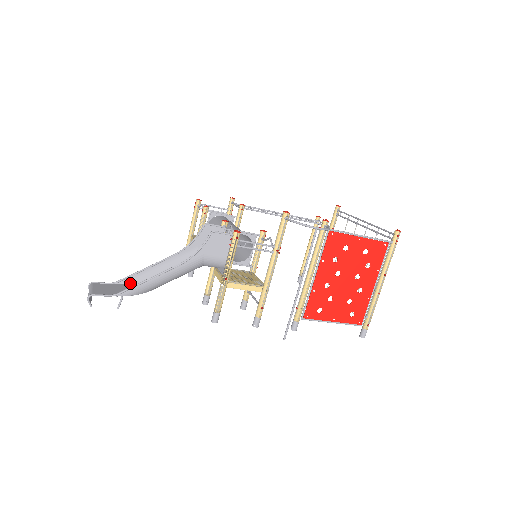
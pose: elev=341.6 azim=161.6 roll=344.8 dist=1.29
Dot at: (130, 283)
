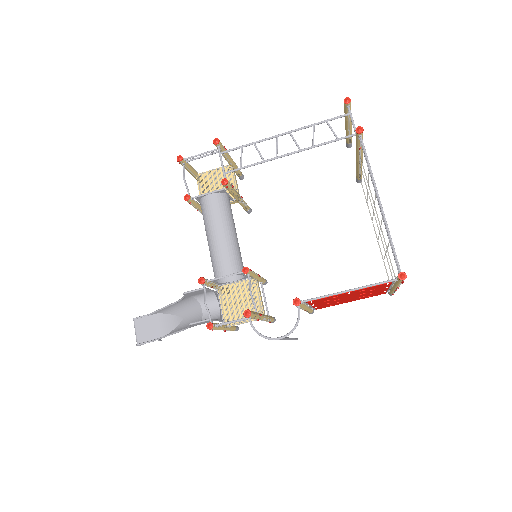
Dot at: (159, 313)
